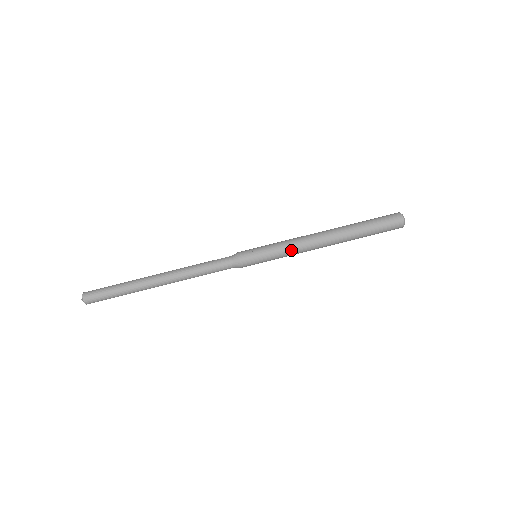
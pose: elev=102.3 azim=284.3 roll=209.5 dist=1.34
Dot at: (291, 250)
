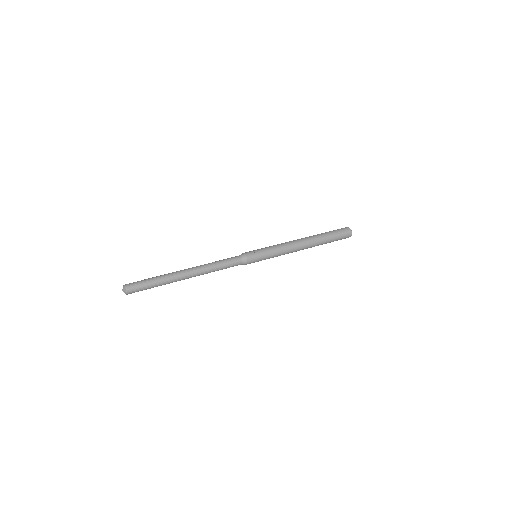
Dot at: (282, 252)
